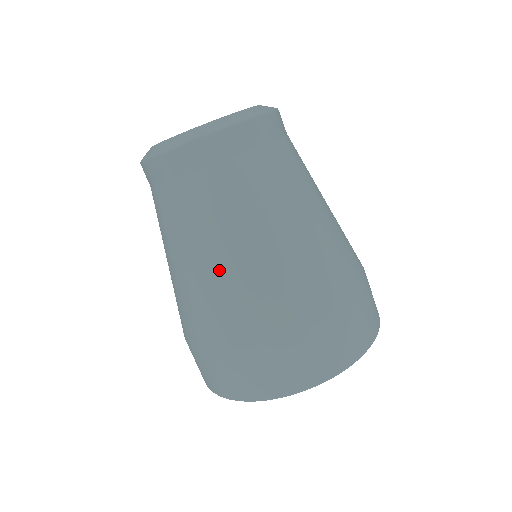
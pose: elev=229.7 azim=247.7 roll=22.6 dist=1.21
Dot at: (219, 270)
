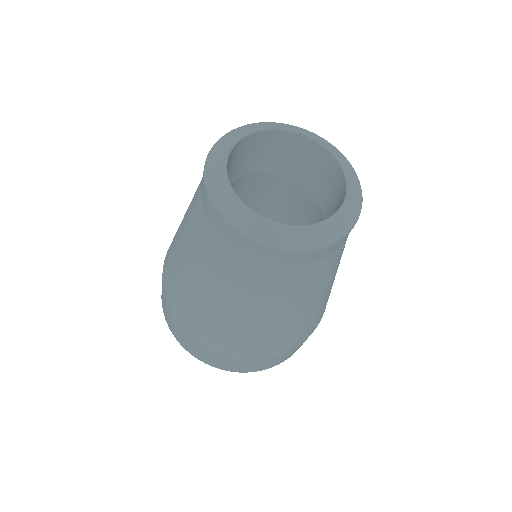
Dot at: (261, 322)
